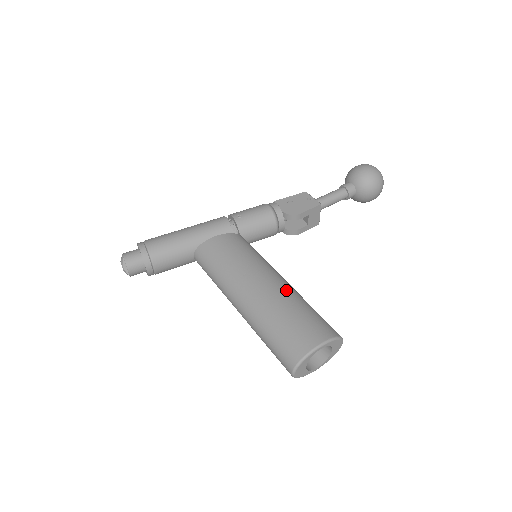
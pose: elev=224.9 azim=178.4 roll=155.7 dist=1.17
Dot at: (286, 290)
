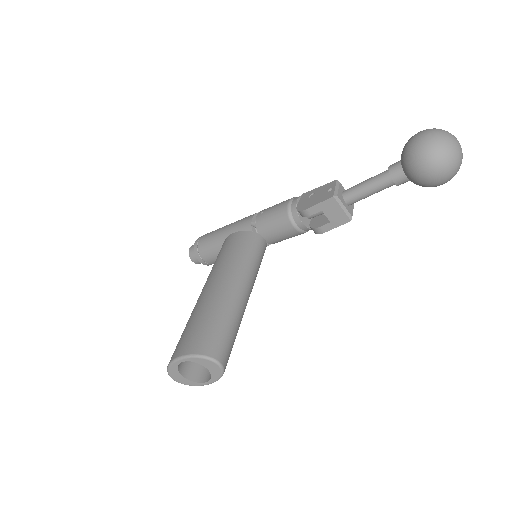
Dot at: (218, 296)
